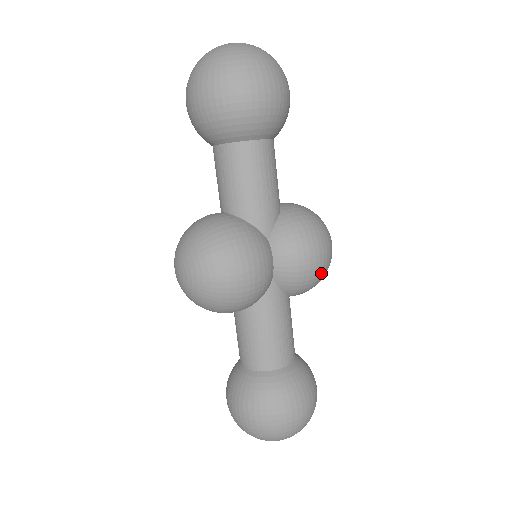
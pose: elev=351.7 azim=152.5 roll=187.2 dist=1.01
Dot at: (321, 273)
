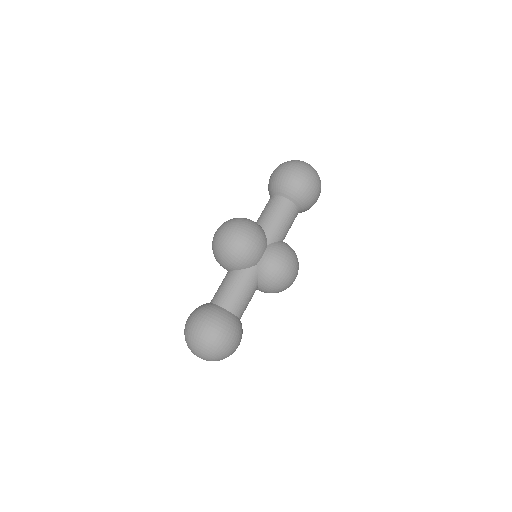
Dot at: (282, 280)
